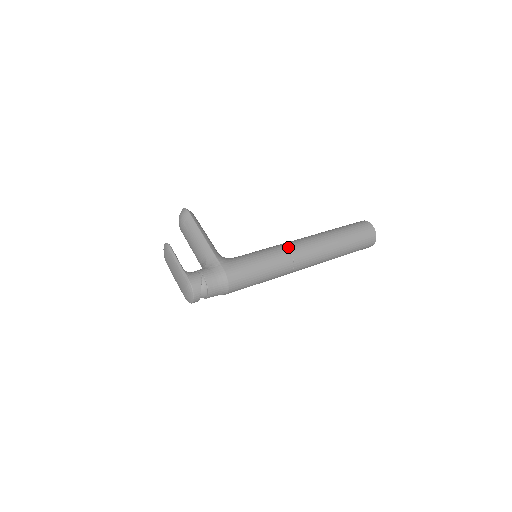
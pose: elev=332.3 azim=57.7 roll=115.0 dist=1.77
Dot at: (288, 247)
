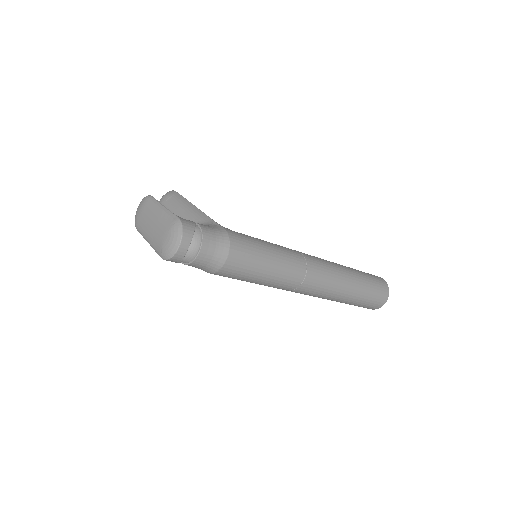
Dot at: occluded
